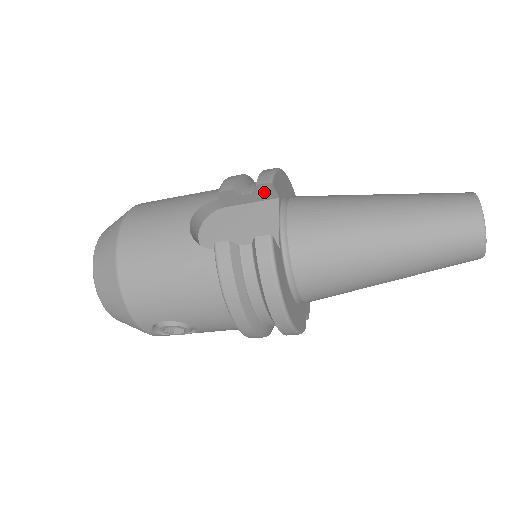
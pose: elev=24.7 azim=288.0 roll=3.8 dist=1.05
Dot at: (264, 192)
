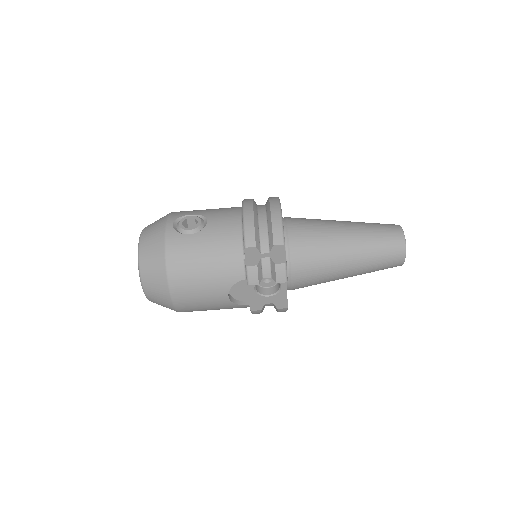
Dot at: occluded
